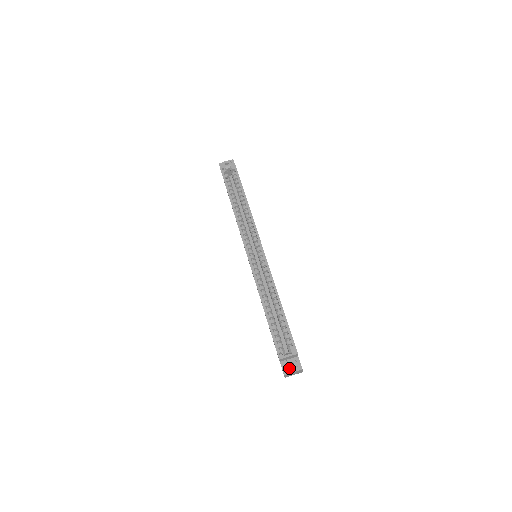
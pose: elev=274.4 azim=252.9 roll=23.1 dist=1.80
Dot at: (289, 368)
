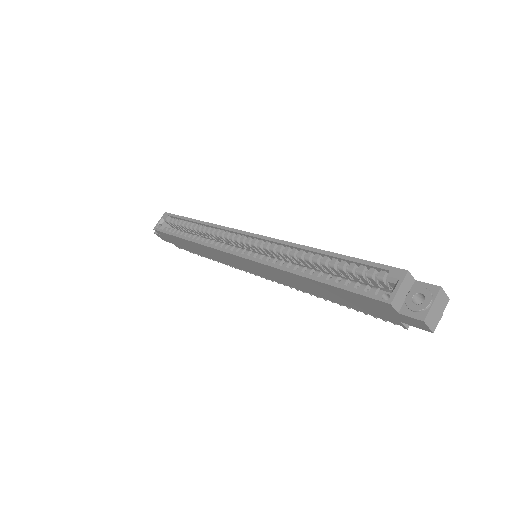
Dot at: (419, 305)
